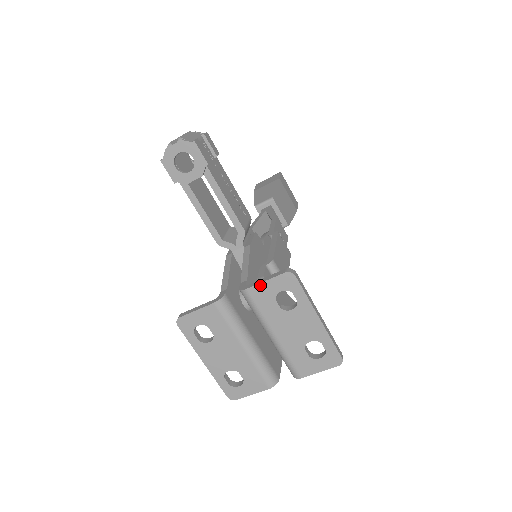
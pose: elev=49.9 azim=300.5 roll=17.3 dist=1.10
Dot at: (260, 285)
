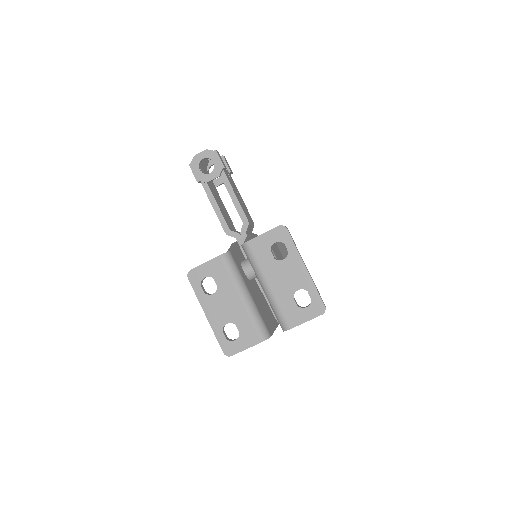
Dot at: (259, 237)
